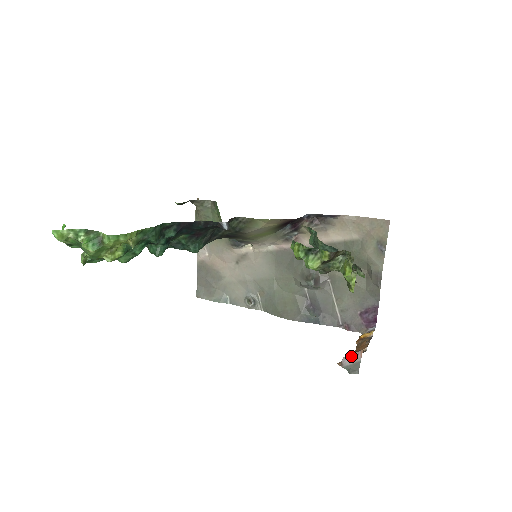
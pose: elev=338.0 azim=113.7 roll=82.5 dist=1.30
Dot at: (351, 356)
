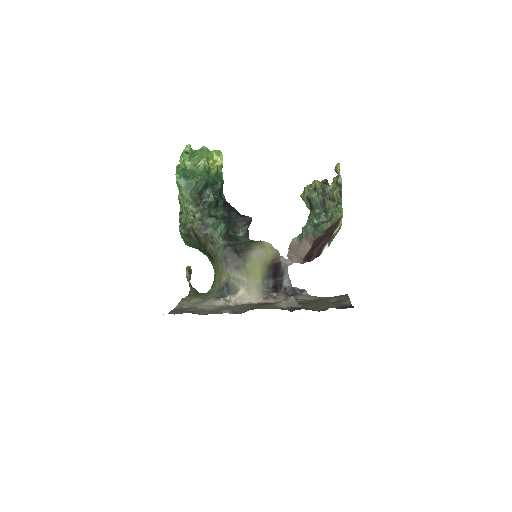
Dot at: occluded
